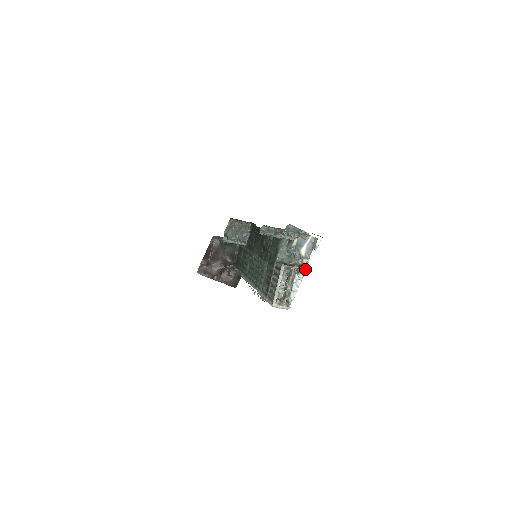
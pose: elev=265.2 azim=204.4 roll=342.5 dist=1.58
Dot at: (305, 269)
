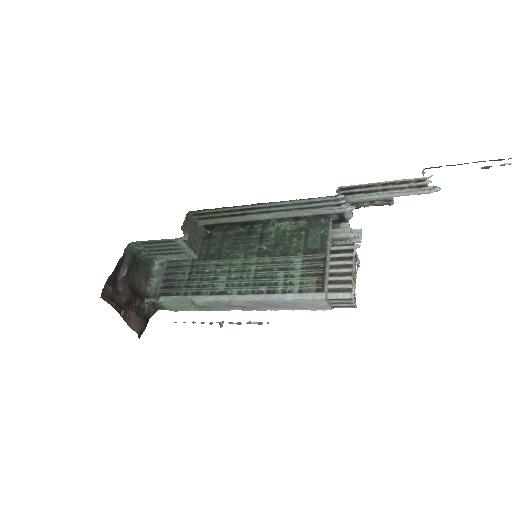
Dot at: (359, 260)
